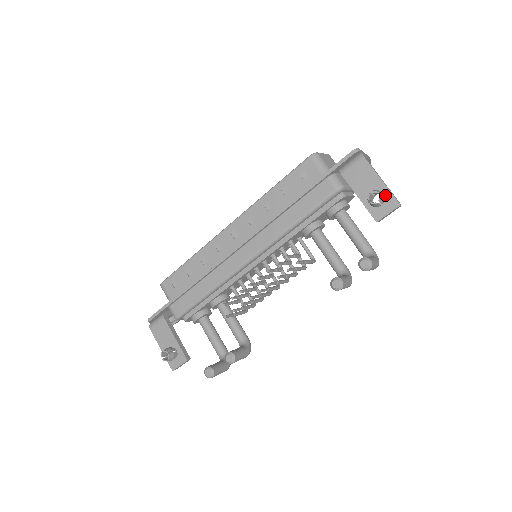
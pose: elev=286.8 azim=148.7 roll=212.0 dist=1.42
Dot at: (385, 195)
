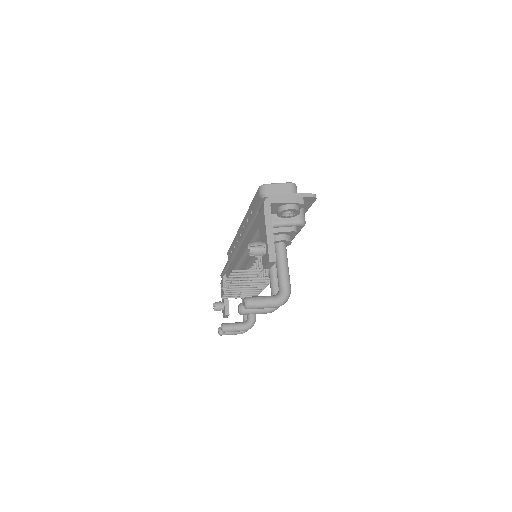
Dot at: (266, 247)
